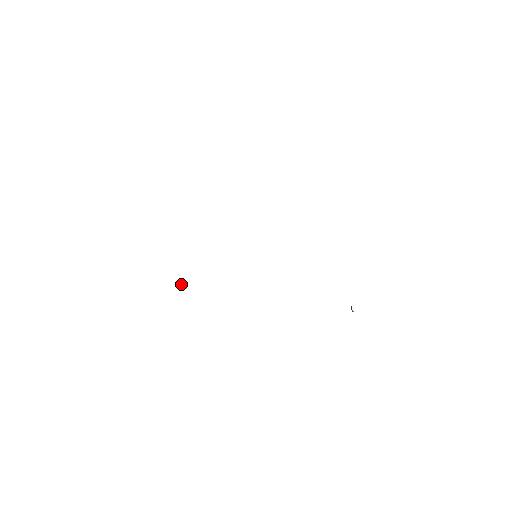
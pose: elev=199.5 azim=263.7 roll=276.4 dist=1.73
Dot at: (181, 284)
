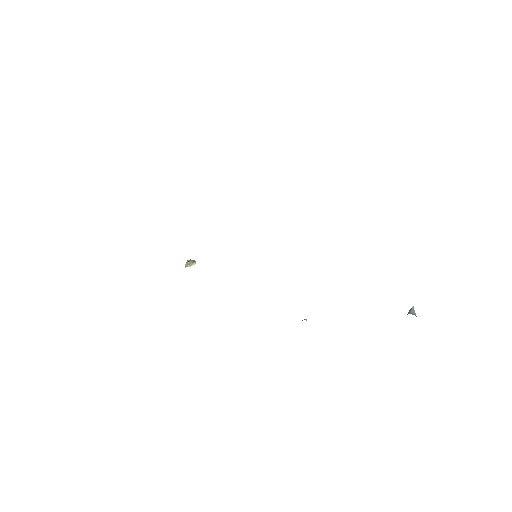
Dot at: (185, 267)
